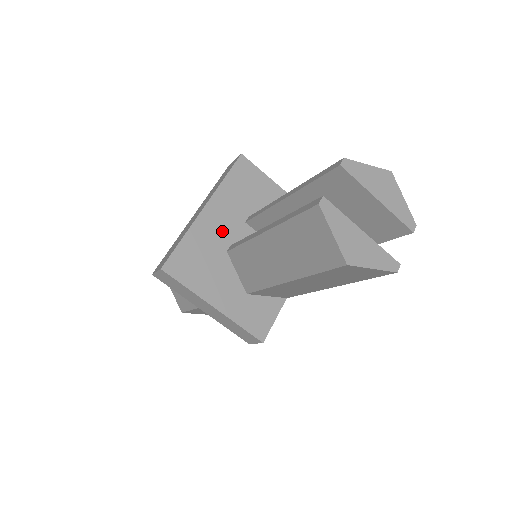
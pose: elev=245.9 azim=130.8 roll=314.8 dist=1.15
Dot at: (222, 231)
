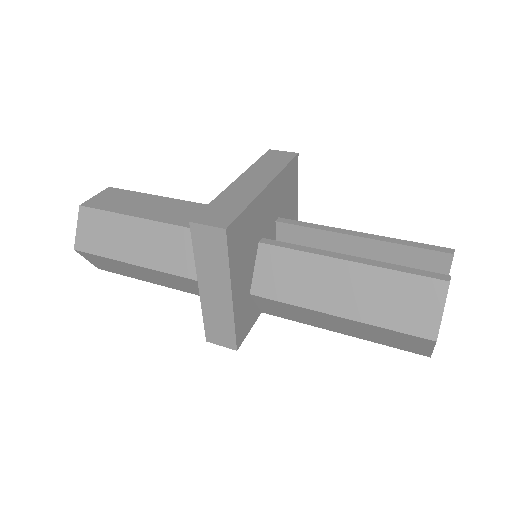
Dot at: (265, 219)
